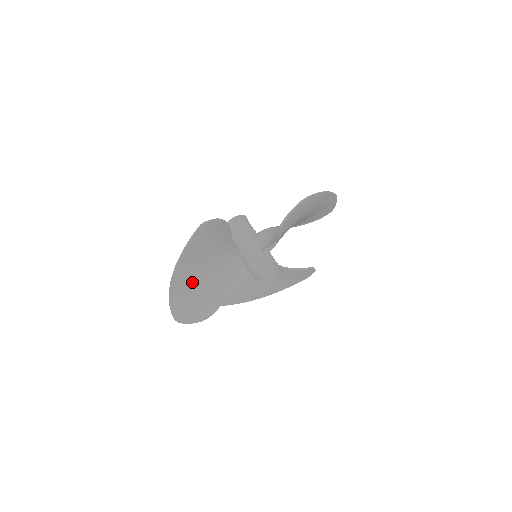
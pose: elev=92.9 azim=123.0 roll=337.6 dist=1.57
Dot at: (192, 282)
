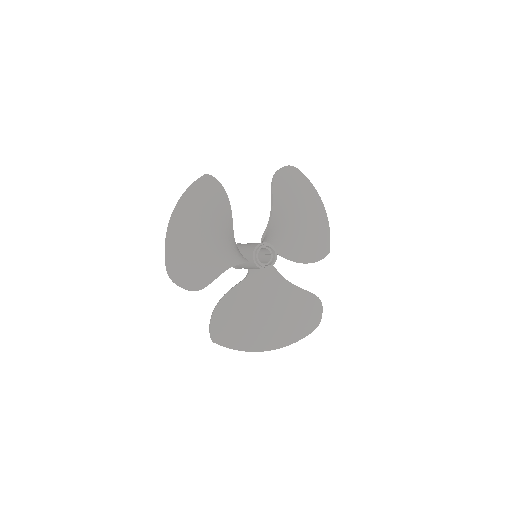
Dot at: (191, 231)
